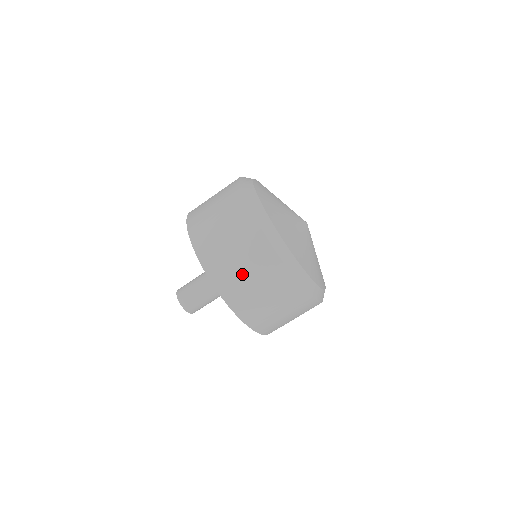
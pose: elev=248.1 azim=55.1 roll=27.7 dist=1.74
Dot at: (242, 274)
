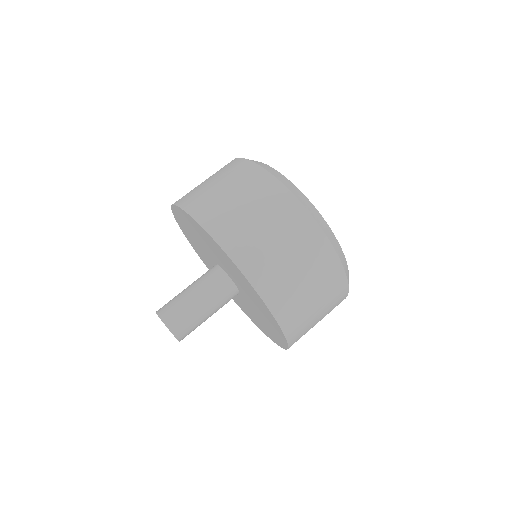
Dot at: (295, 277)
